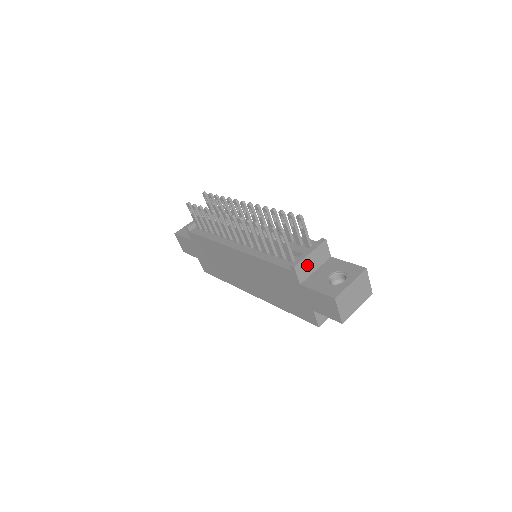
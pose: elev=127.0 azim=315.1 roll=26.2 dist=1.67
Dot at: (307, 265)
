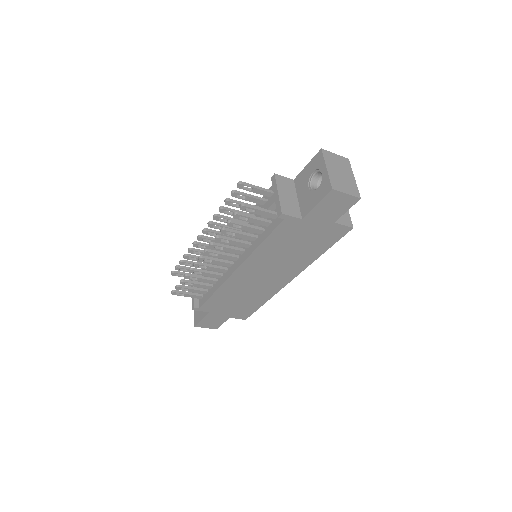
Dot at: (288, 203)
